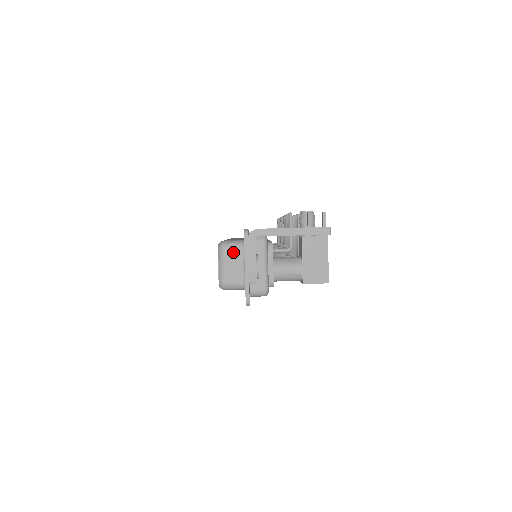
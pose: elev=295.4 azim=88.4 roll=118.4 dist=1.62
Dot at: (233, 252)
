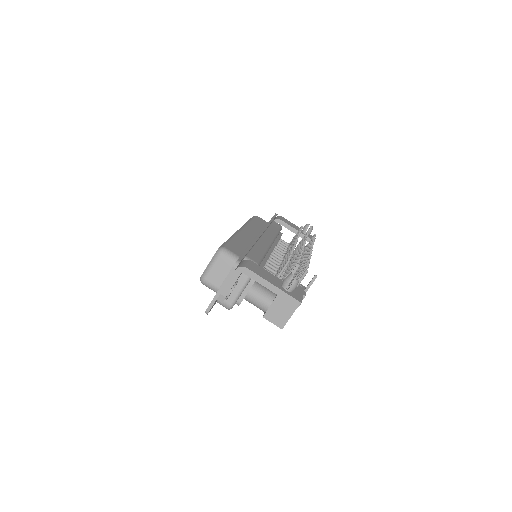
Dot at: (225, 262)
